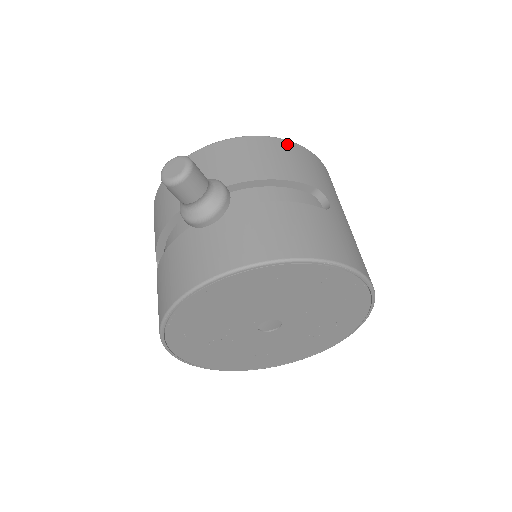
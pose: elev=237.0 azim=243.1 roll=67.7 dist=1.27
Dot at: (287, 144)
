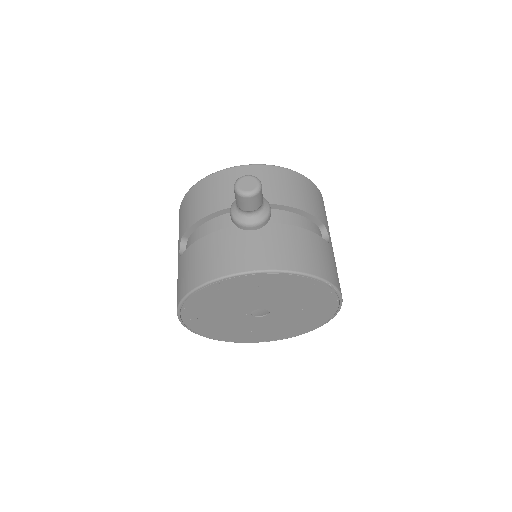
Dot at: (310, 183)
